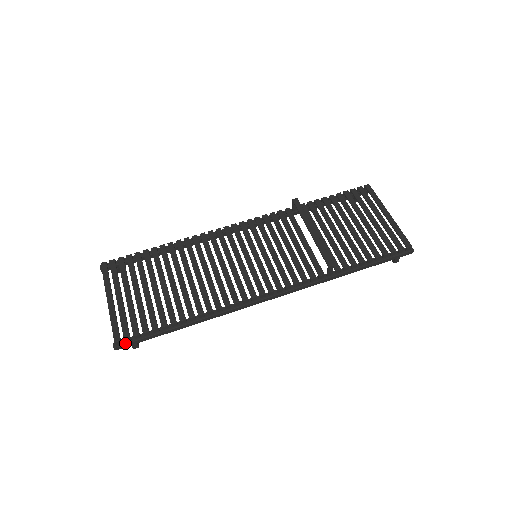
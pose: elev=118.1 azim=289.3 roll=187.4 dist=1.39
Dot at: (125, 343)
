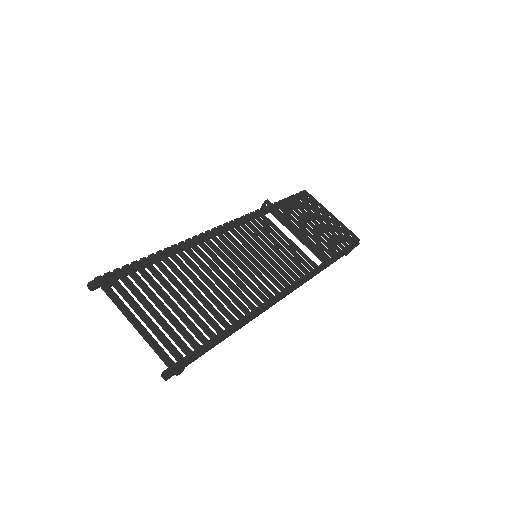
Dot at: (178, 368)
